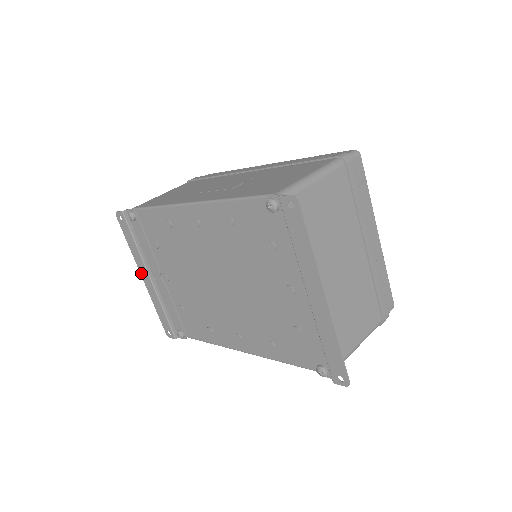
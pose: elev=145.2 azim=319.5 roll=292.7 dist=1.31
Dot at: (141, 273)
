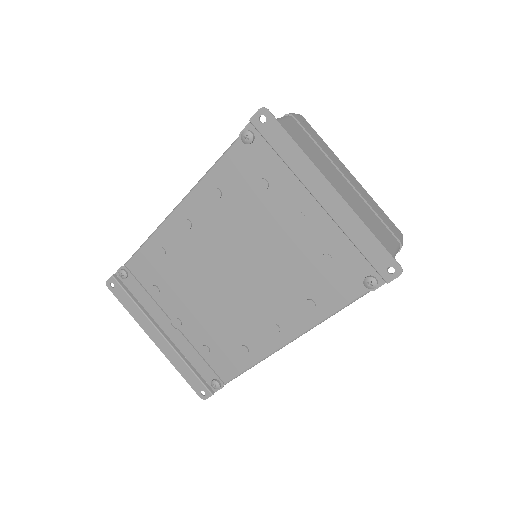
Dot at: (151, 337)
